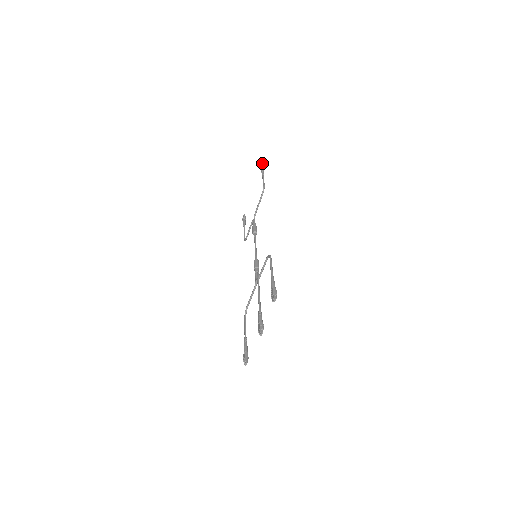
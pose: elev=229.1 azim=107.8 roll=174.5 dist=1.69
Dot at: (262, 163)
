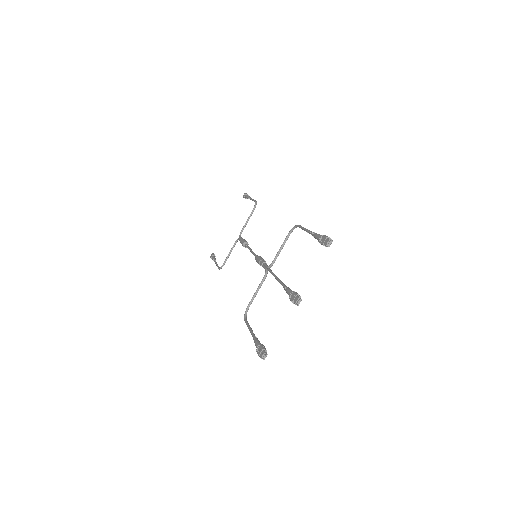
Dot at: occluded
